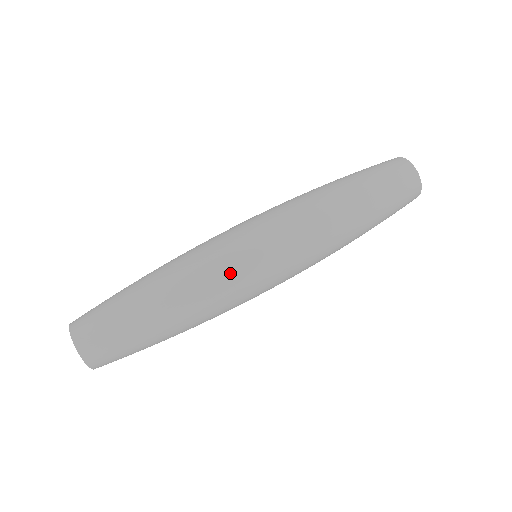
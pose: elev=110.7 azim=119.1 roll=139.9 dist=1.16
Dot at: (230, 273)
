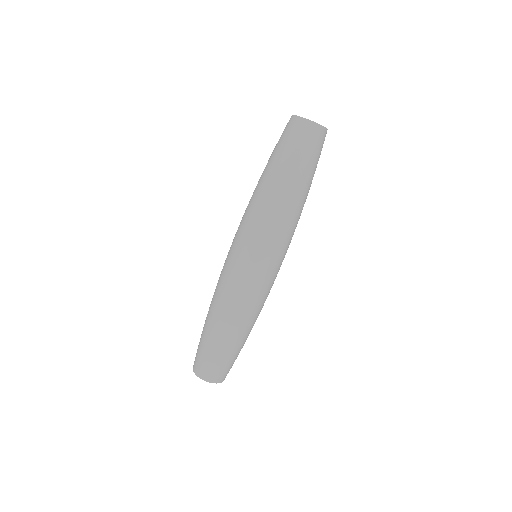
Dot at: (248, 288)
